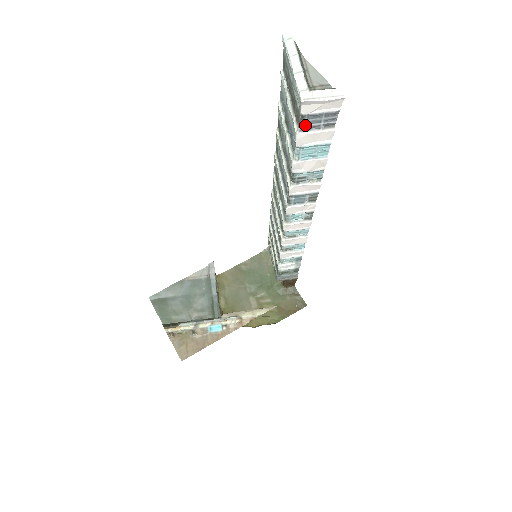
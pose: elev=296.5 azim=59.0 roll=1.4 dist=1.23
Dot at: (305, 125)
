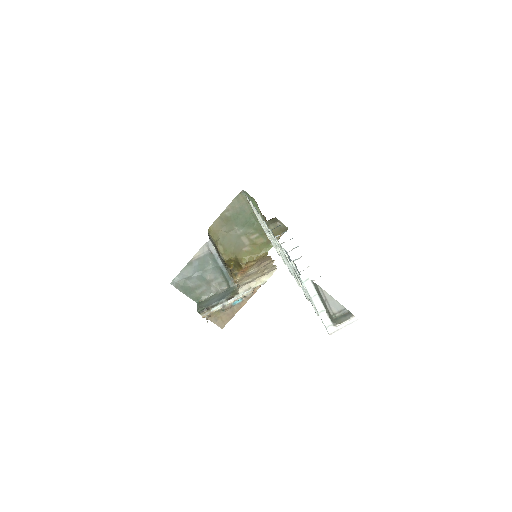
Dot at: occluded
